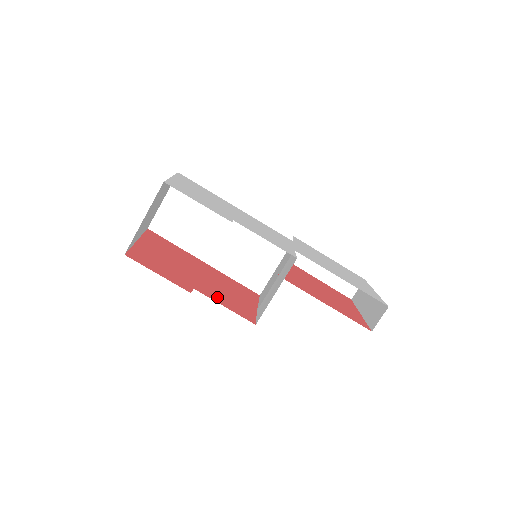
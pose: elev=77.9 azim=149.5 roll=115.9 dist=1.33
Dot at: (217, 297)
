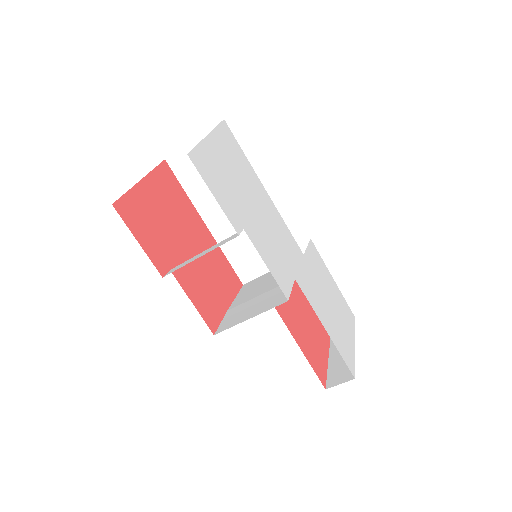
Dot at: (191, 286)
